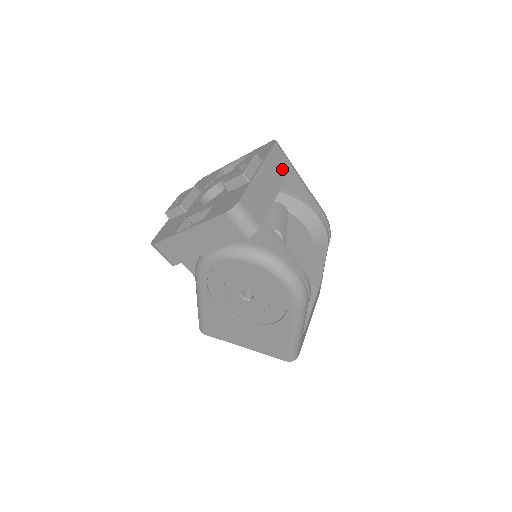
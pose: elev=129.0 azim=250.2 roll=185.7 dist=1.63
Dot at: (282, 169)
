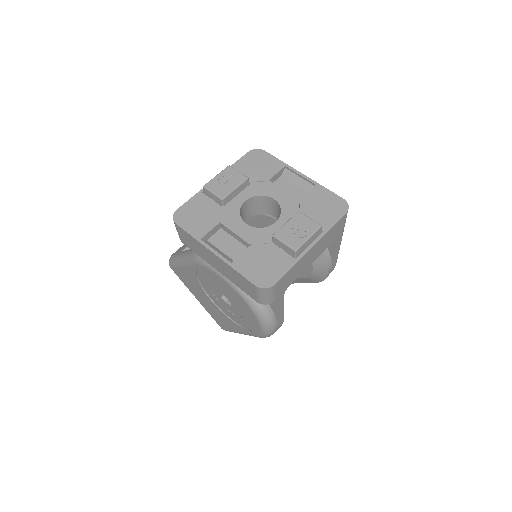
Dot at: (332, 238)
